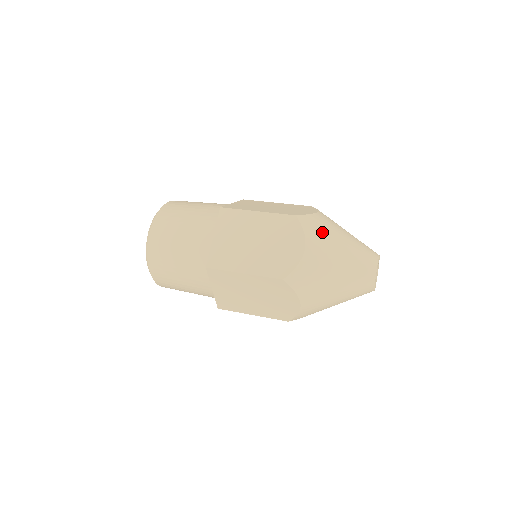
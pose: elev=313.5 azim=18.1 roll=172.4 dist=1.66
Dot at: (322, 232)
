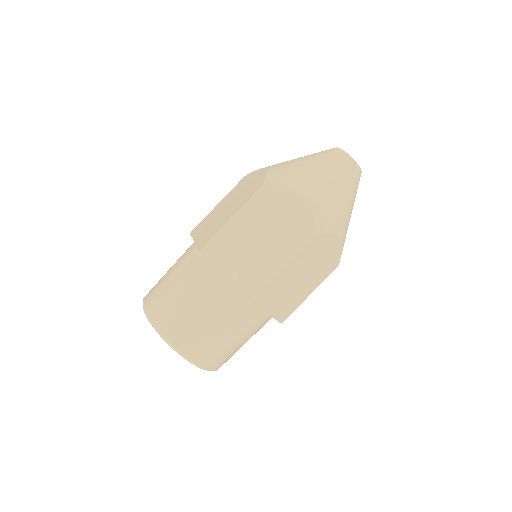
Dot at: (292, 175)
